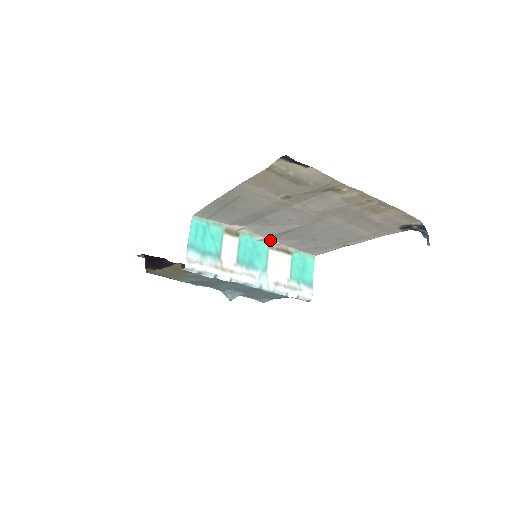
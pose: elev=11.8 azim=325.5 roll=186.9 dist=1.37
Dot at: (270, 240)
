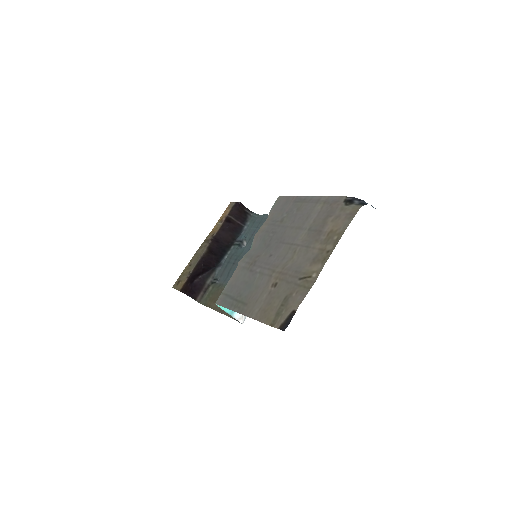
Dot at: (253, 239)
